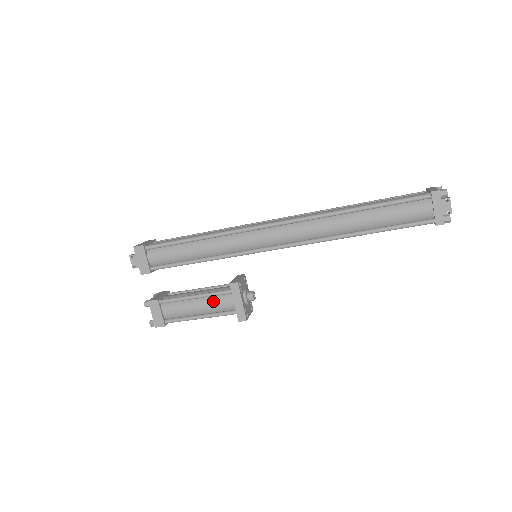
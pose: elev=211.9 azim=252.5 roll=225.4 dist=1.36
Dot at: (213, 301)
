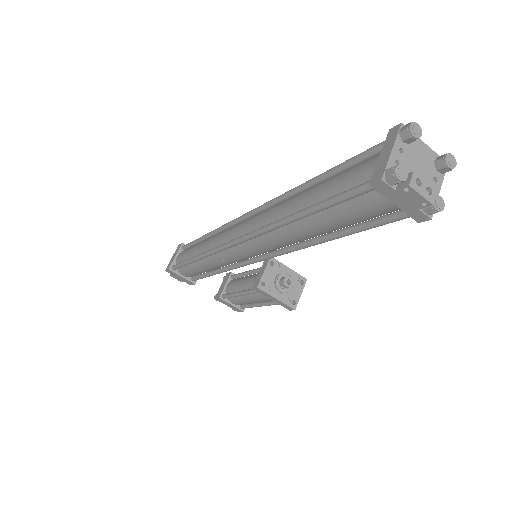
Dot at: (256, 297)
